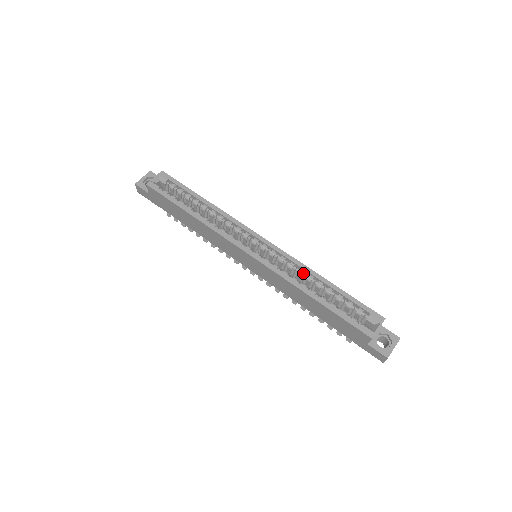
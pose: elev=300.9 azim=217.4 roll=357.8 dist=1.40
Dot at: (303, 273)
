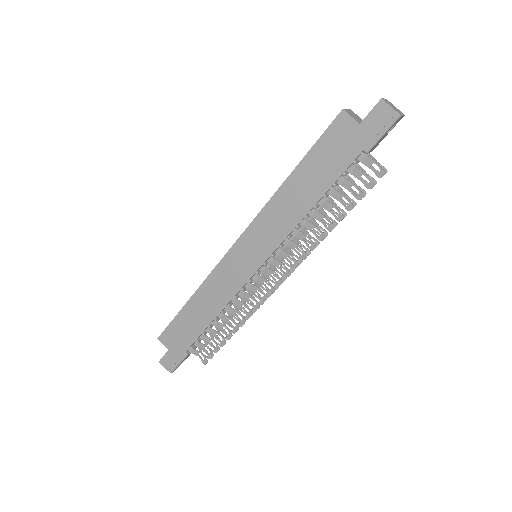
Dot at: occluded
